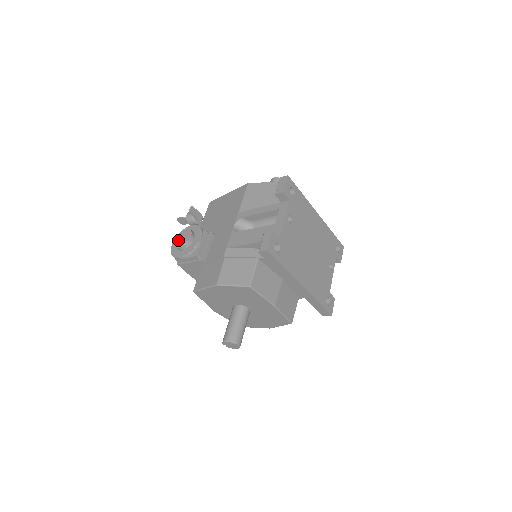
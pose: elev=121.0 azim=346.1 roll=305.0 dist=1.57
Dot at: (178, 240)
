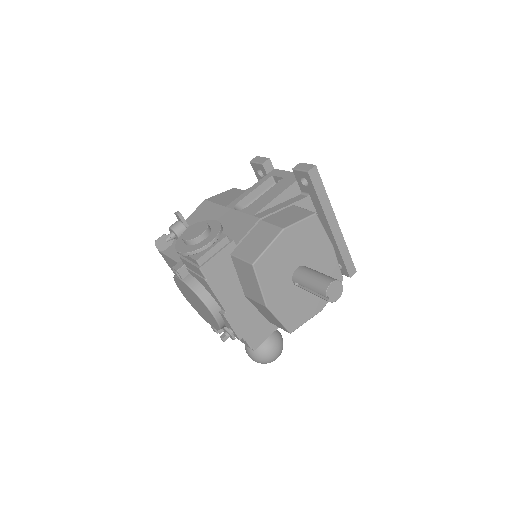
Dot at: (191, 234)
